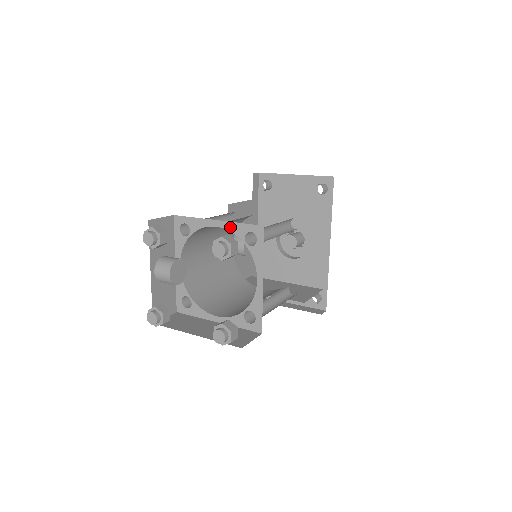
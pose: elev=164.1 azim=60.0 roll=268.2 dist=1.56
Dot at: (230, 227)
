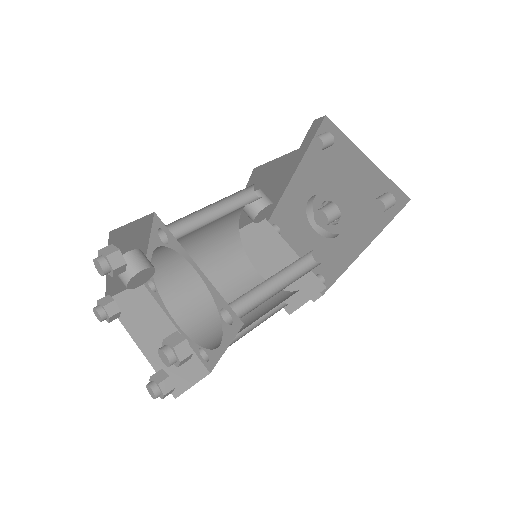
Dot at: (209, 286)
